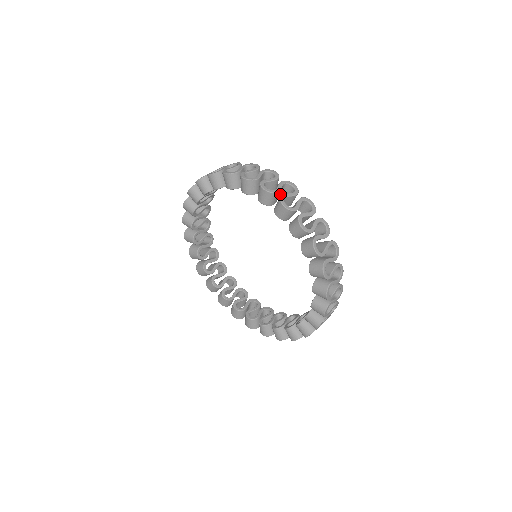
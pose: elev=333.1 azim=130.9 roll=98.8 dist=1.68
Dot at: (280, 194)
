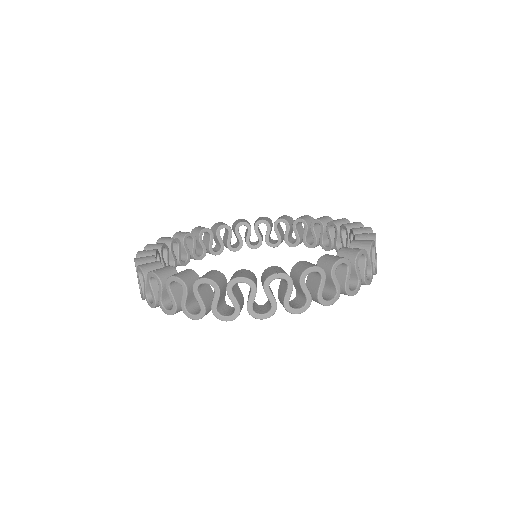
Dot at: occluded
